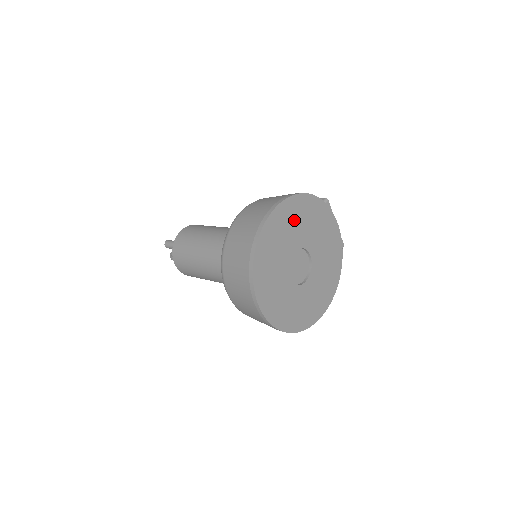
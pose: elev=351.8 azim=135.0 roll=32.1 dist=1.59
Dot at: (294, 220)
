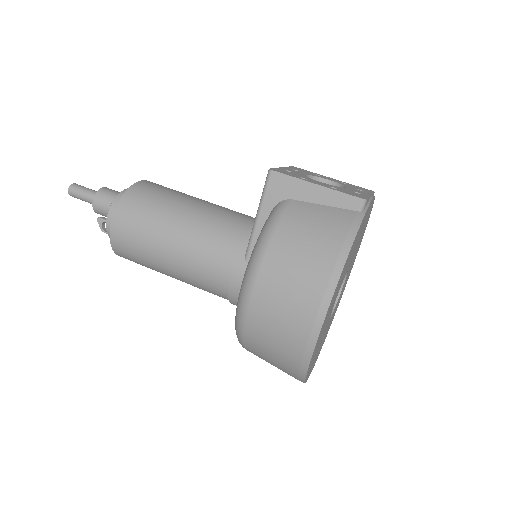
Dot at: (336, 293)
